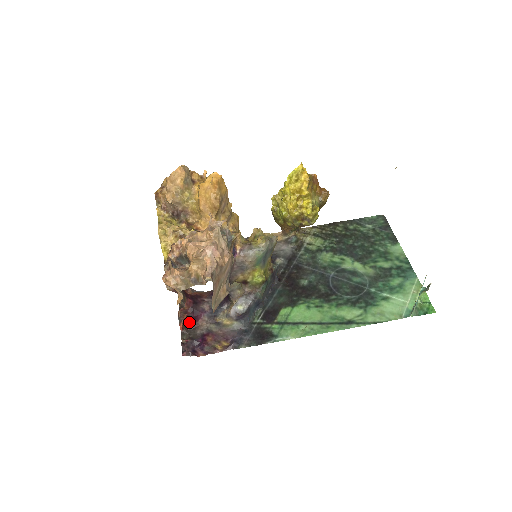
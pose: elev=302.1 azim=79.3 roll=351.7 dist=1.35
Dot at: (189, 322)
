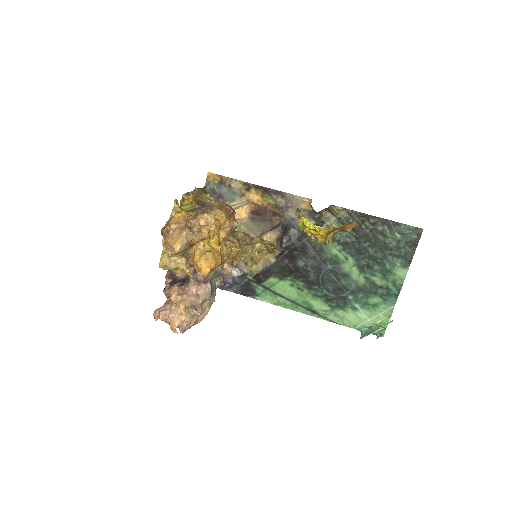
Dot at: occluded
